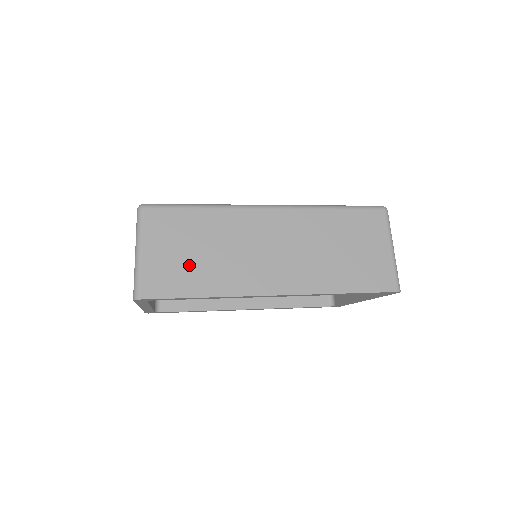
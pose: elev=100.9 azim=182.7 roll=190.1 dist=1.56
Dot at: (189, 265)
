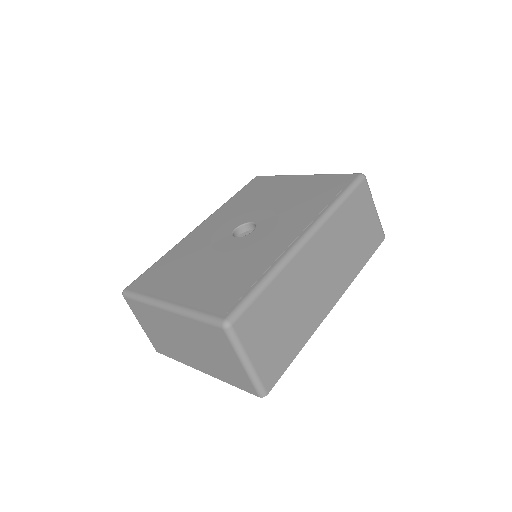
Dot at: (283, 338)
